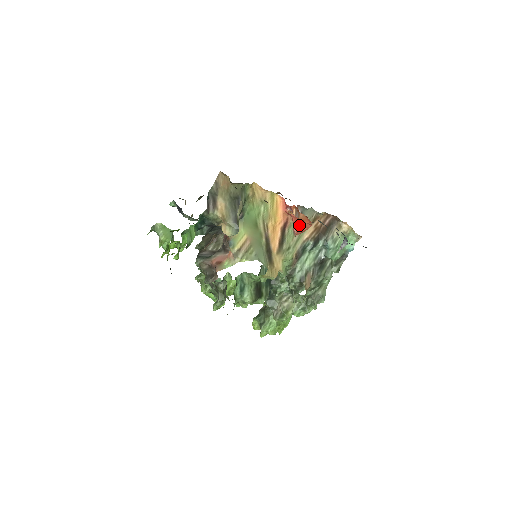
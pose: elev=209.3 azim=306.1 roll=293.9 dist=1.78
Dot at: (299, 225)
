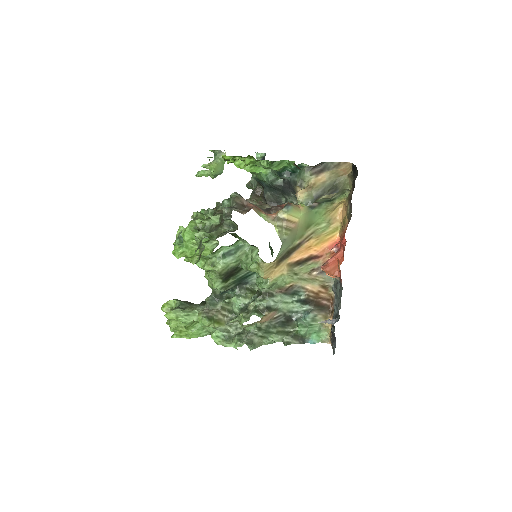
Dot at: (333, 264)
